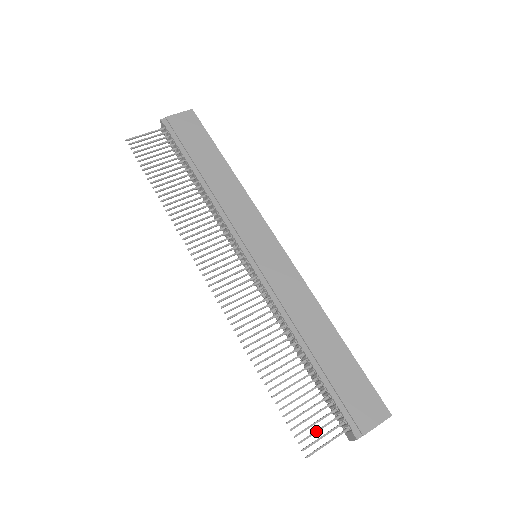
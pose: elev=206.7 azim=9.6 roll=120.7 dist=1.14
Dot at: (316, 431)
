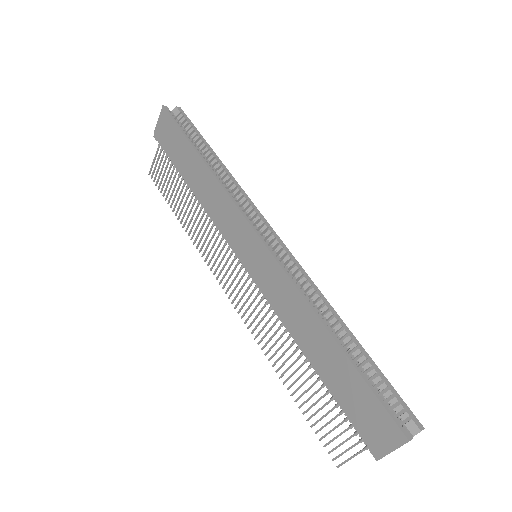
Dot at: (339, 444)
